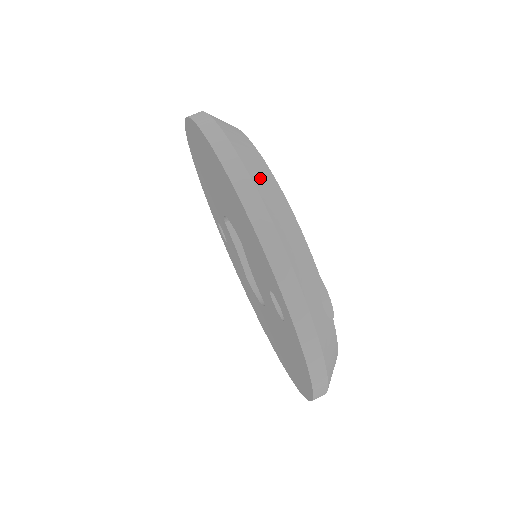
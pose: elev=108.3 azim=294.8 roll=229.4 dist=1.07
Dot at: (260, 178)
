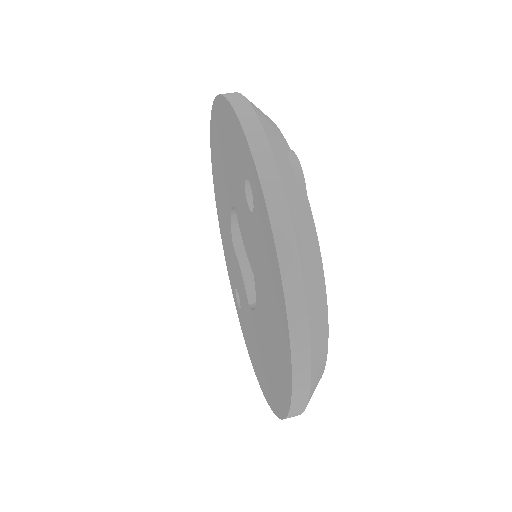
Dot at: occluded
